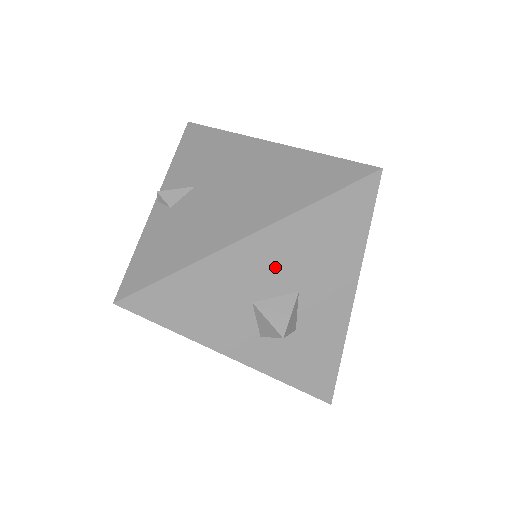
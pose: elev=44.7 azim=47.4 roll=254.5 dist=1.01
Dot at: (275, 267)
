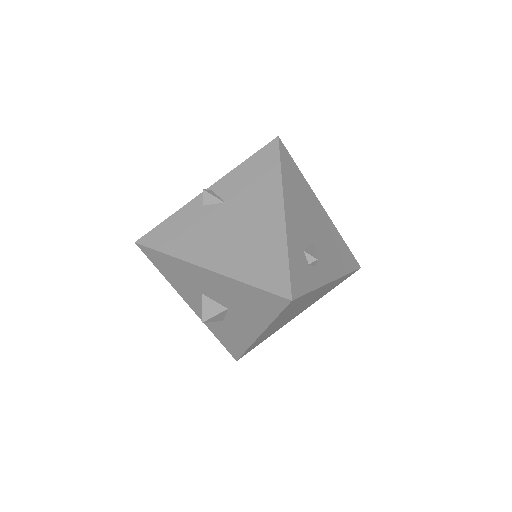
Dot at: (217, 290)
